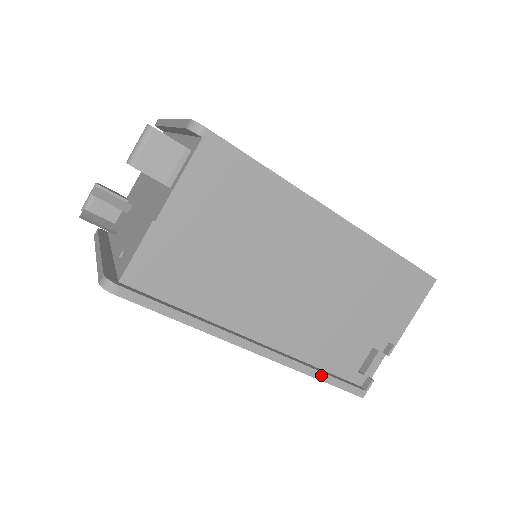
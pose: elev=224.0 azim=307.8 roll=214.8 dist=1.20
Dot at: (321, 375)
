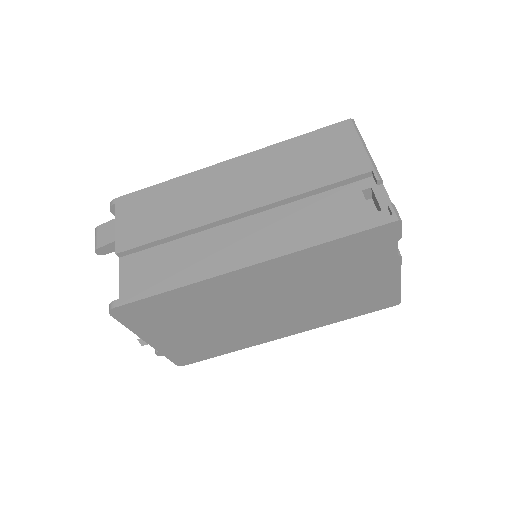
Dot at: (328, 237)
